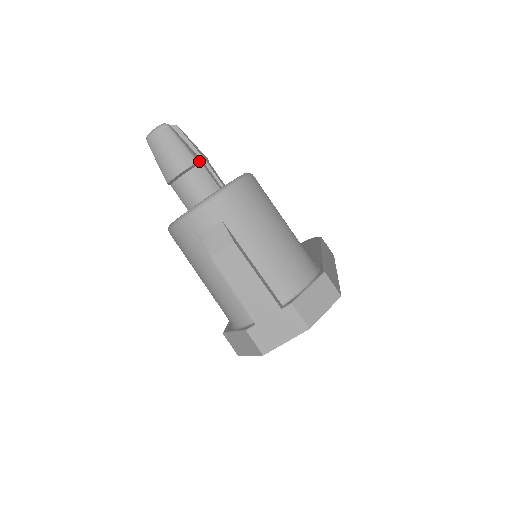
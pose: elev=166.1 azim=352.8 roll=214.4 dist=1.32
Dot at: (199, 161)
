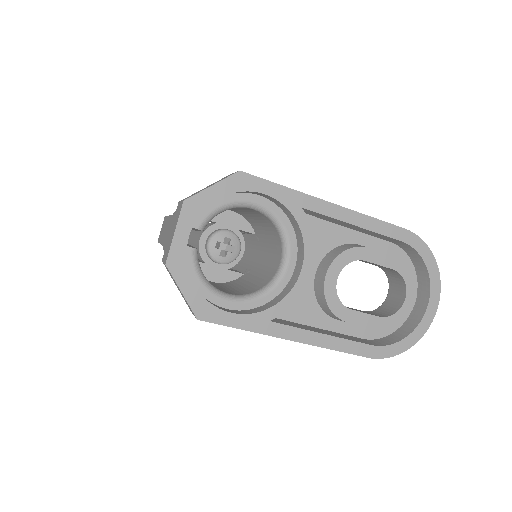
Dot at: occluded
